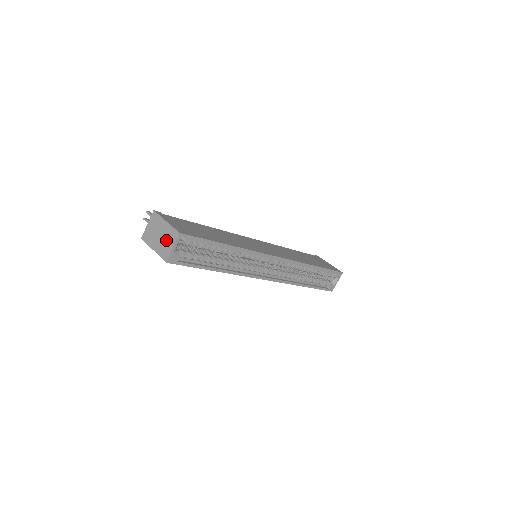
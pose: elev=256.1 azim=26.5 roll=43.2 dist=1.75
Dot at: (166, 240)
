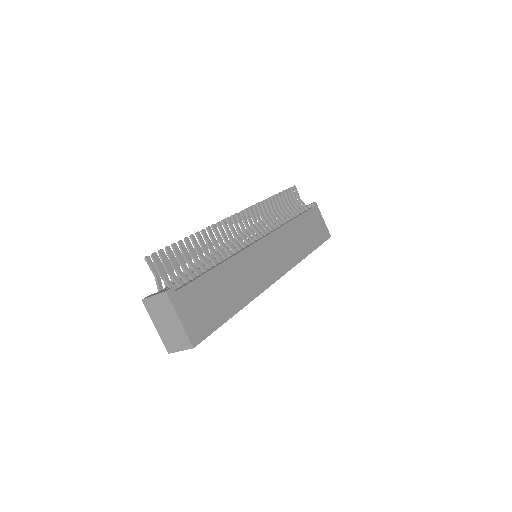
Dot at: (175, 337)
